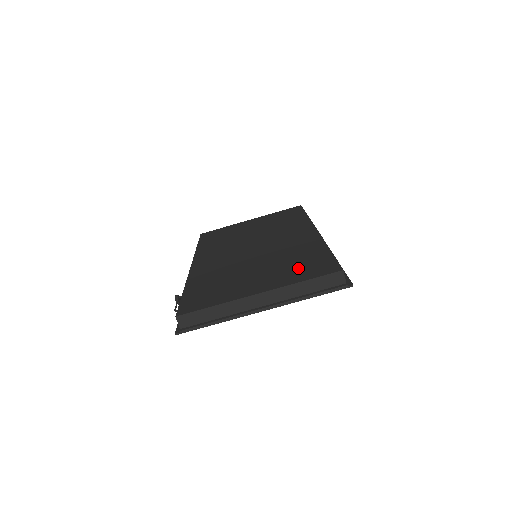
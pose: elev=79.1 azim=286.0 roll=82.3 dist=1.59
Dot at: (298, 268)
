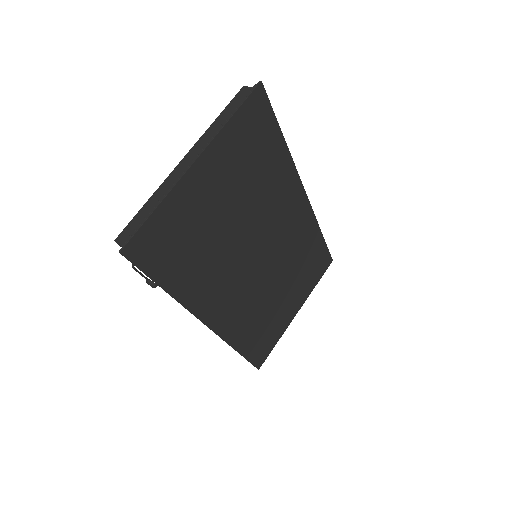
Dot at: occluded
